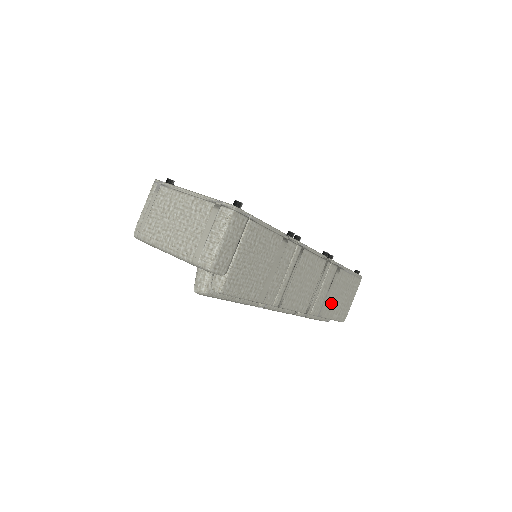
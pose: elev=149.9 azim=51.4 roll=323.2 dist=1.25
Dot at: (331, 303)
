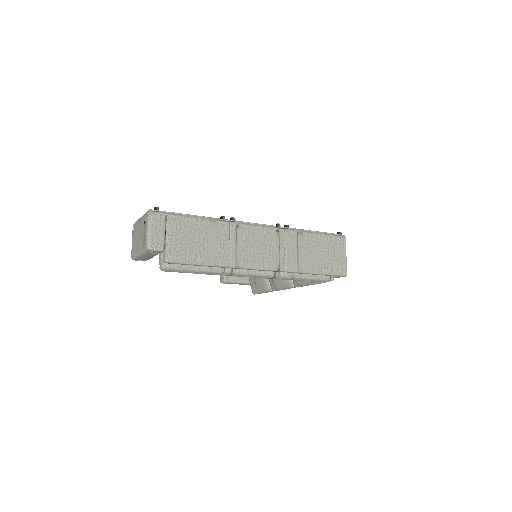
Dot at: (310, 260)
